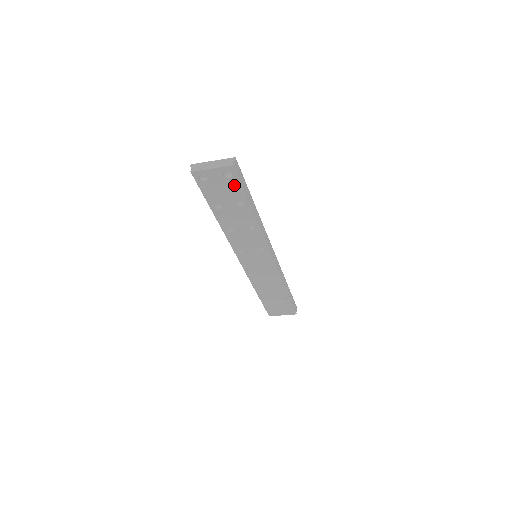
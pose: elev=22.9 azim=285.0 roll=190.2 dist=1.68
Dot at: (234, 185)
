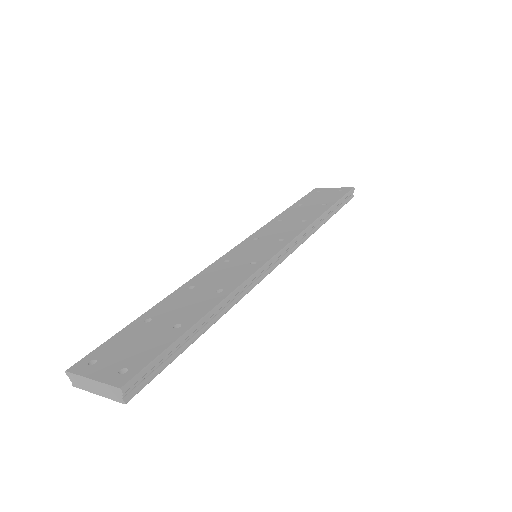
Dot at: occluded
